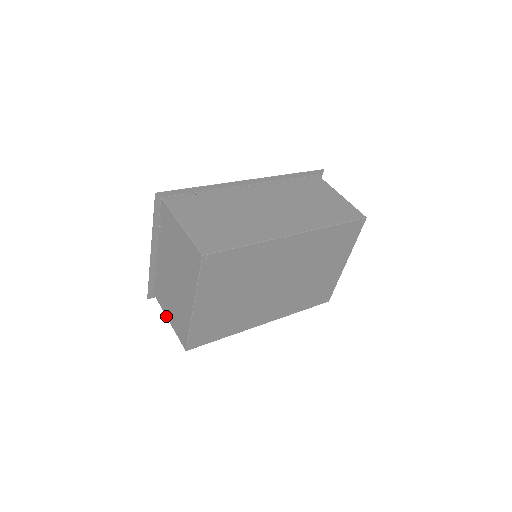
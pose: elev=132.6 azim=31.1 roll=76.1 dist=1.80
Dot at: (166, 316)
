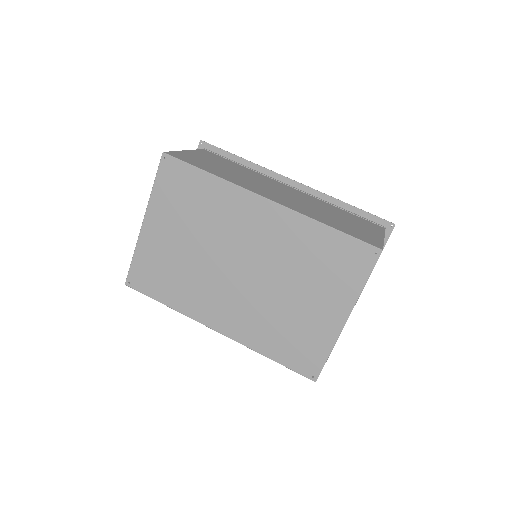
Dot at: occluded
